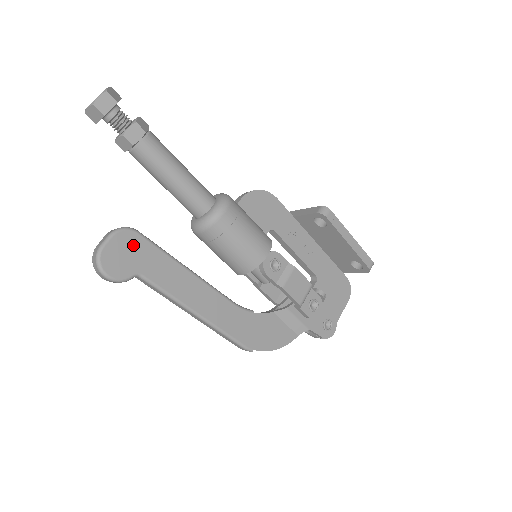
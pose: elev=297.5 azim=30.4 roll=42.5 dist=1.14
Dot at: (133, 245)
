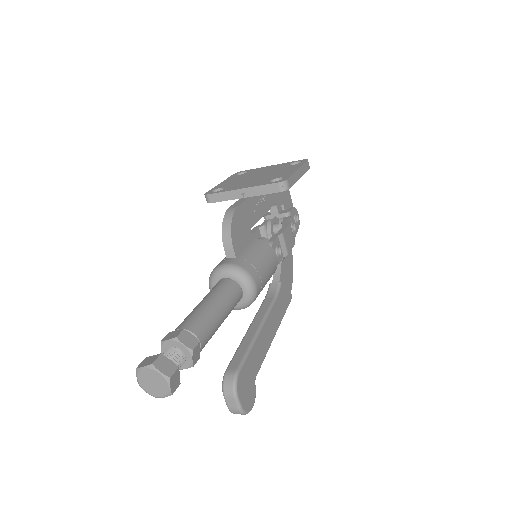
Dot at: (244, 379)
